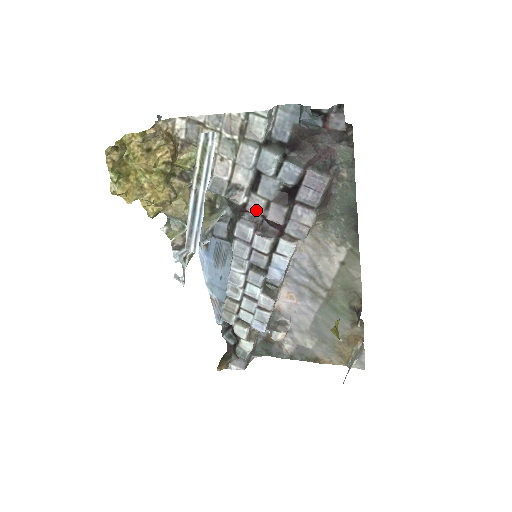
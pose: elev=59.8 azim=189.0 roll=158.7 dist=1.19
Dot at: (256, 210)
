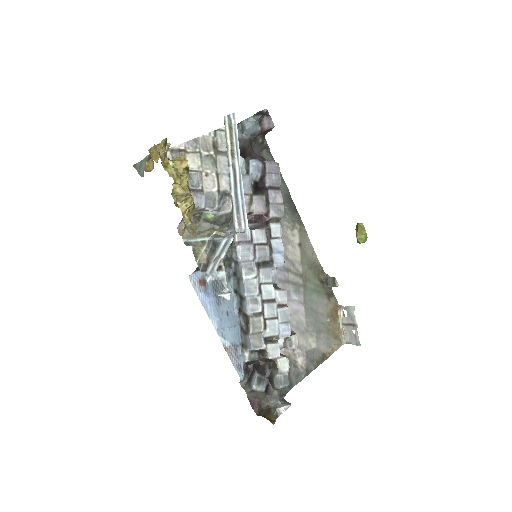
Dot at: occluded
